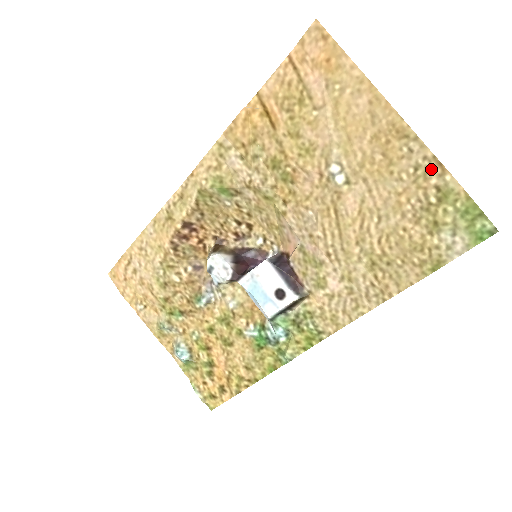
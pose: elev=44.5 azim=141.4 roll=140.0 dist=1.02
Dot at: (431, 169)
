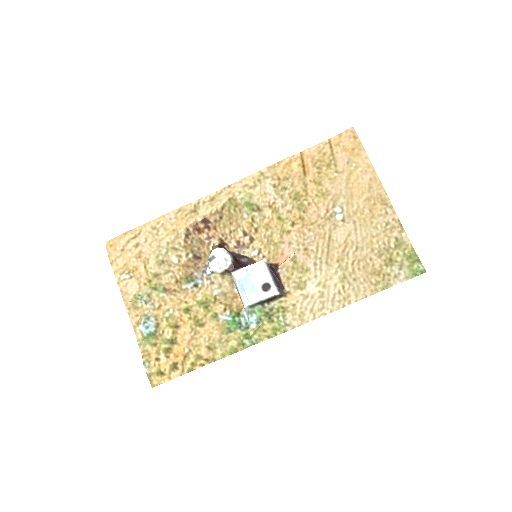
Dot at: (395, 227)
